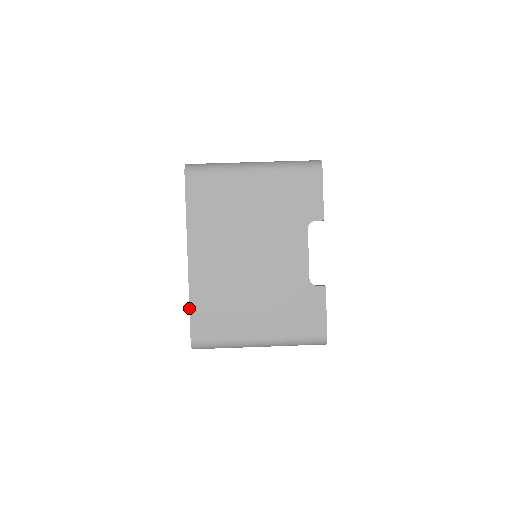
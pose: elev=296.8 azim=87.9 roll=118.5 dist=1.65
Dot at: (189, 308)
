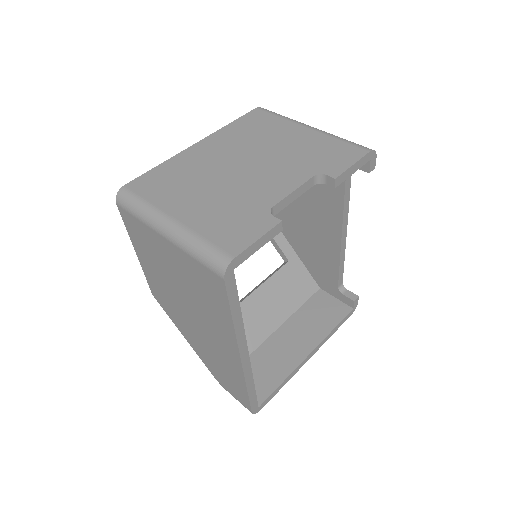
Dot at: (153, 168)
